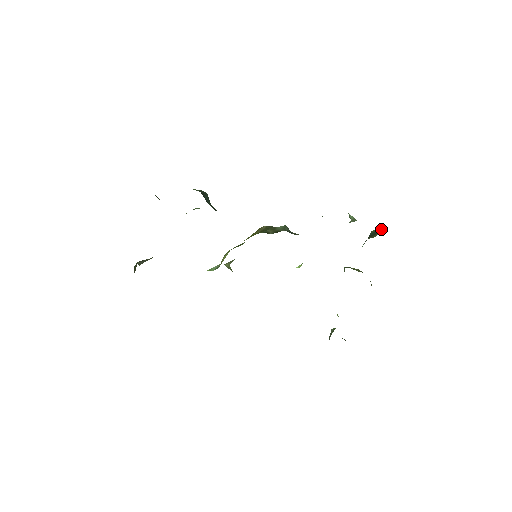
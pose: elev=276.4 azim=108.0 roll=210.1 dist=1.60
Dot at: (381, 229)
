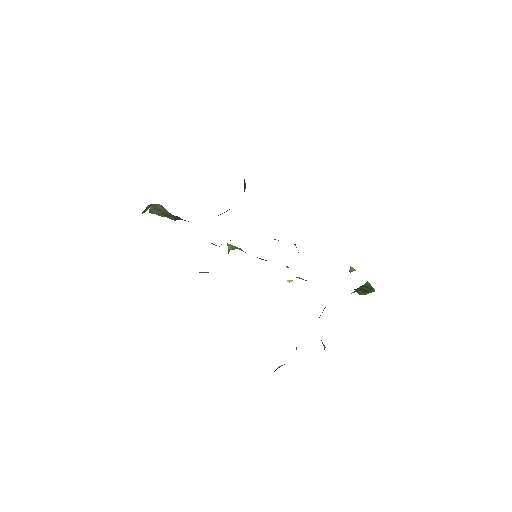
Dot at: (373, 290)
